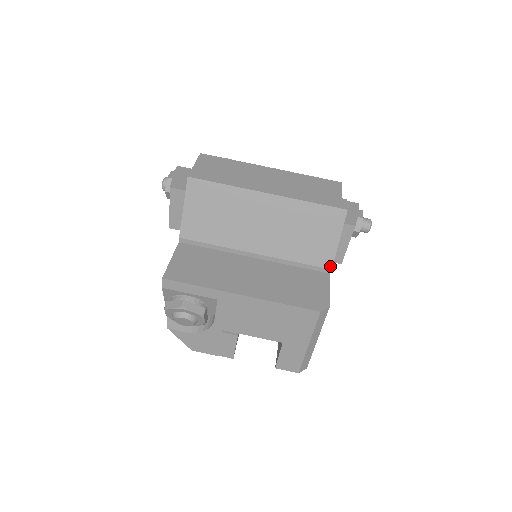
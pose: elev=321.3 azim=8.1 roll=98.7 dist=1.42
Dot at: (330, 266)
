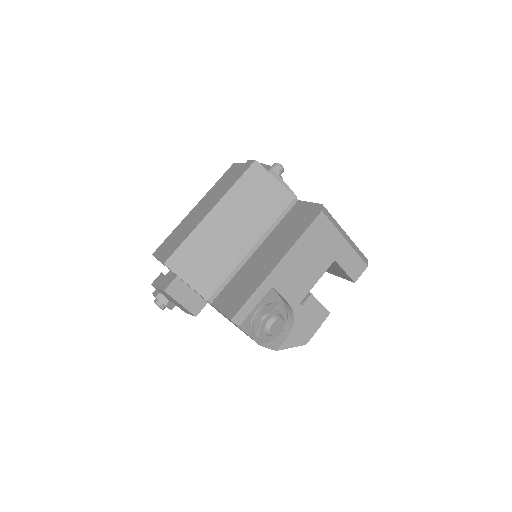
Dot at: (292, 196)
